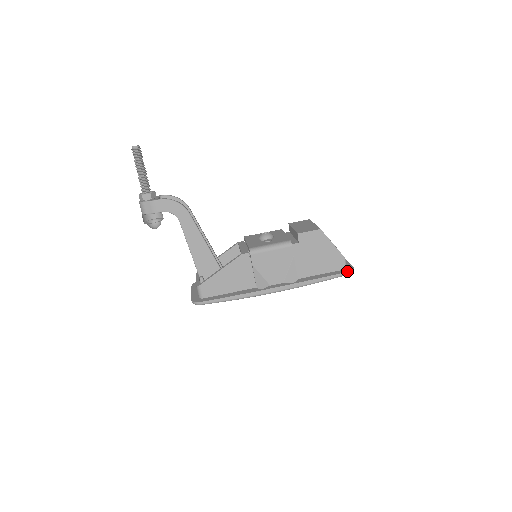
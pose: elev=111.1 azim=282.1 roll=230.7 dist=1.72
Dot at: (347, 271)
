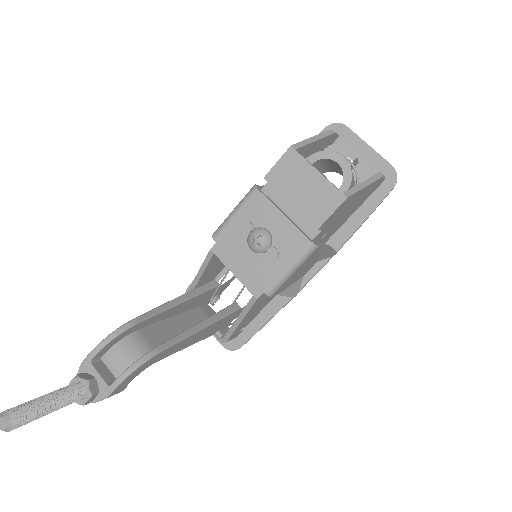
Dot at: (392, 188)
